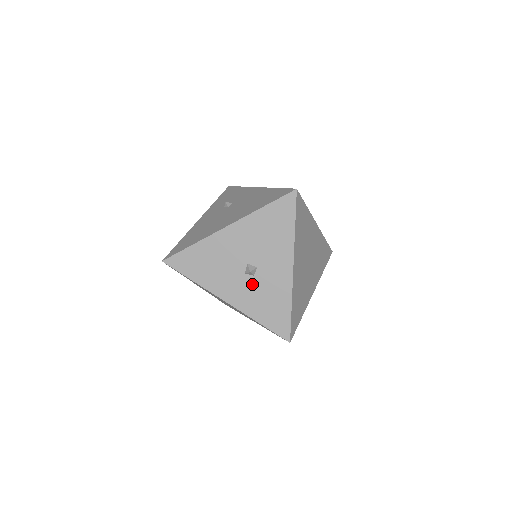
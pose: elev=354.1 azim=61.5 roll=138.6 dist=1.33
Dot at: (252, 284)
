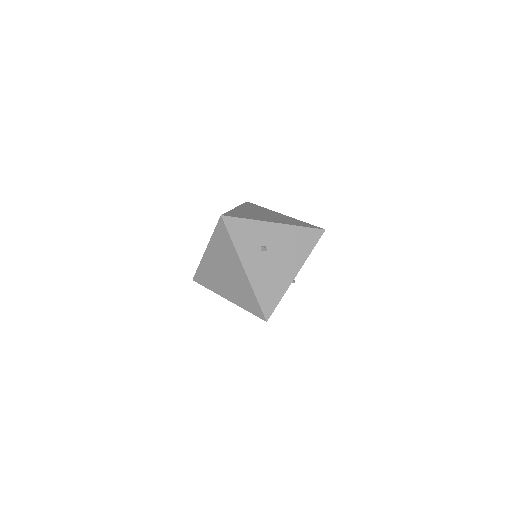
Dot at: occluded
